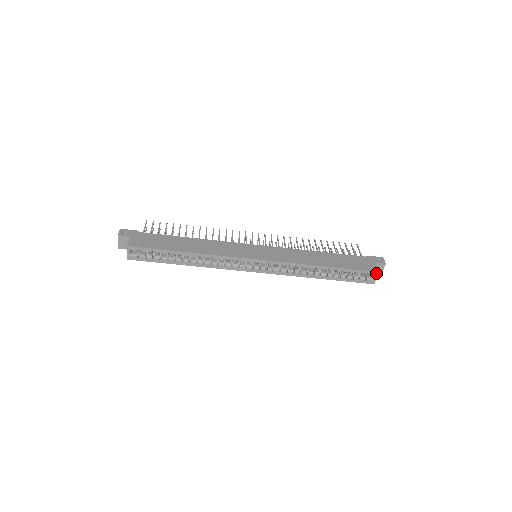
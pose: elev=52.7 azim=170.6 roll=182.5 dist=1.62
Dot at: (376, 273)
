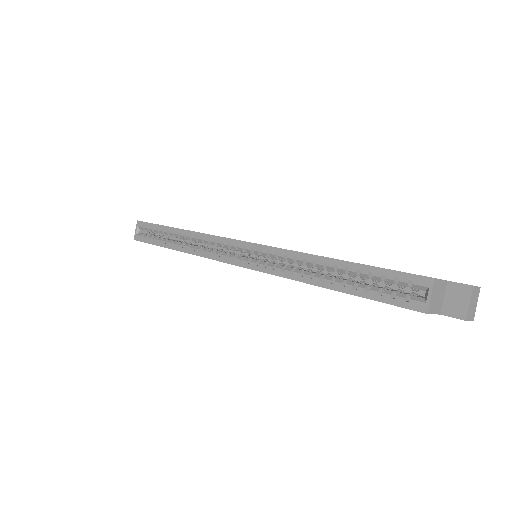
Dot at: (428, 281)
